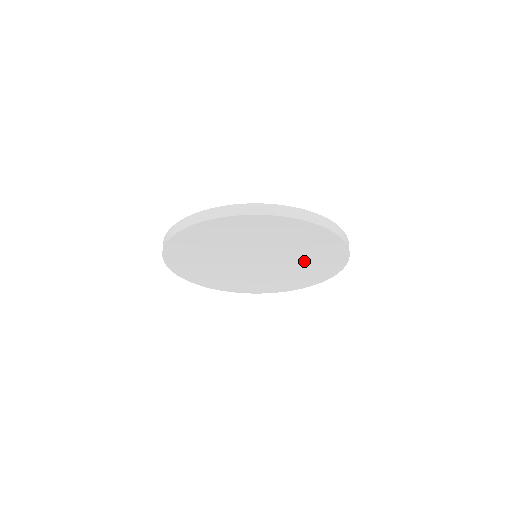
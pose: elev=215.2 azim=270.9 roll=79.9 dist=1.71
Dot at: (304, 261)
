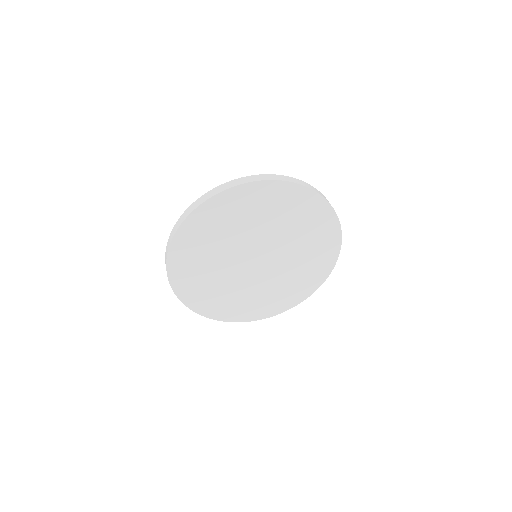
Dot at: (301, 242)
